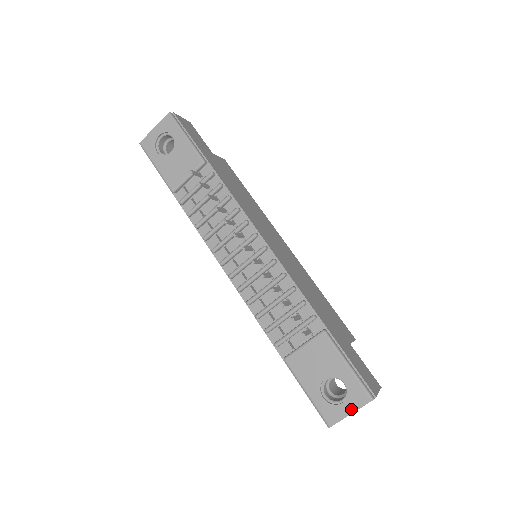
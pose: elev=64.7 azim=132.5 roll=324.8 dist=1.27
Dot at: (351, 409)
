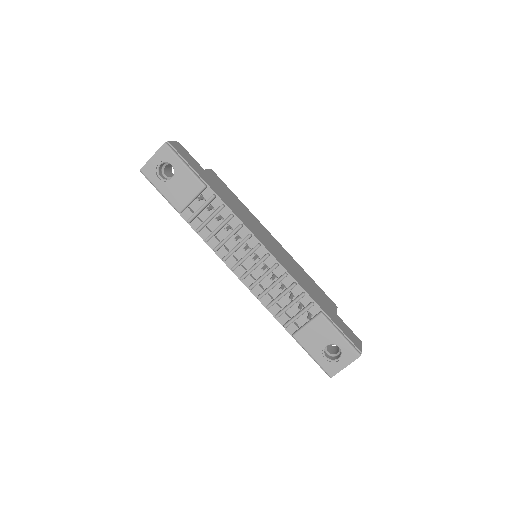
Dot at: (346, 364)
